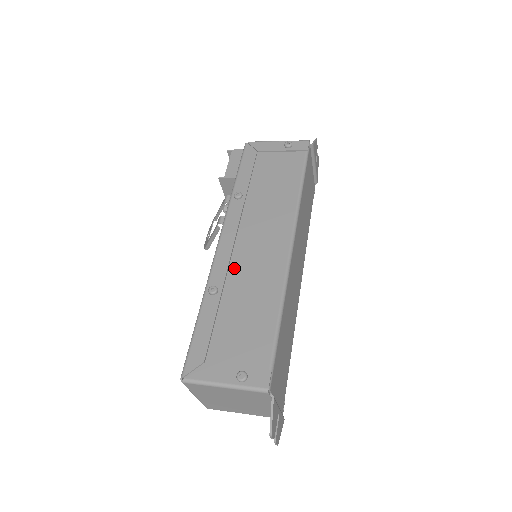
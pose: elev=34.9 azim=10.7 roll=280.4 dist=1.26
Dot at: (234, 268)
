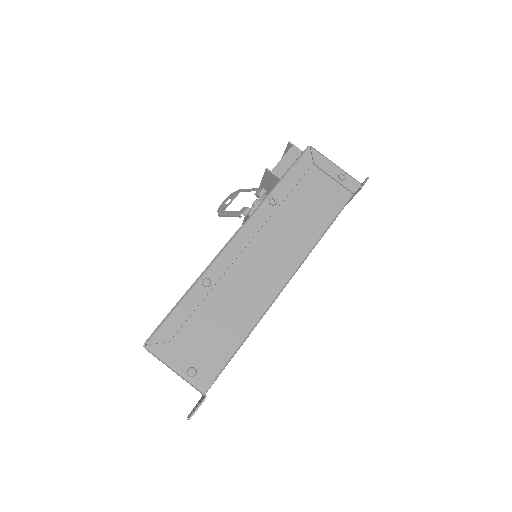
Dot at: (233, 271)
